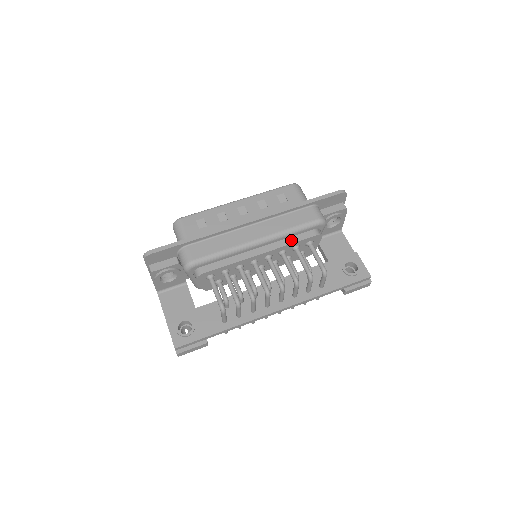
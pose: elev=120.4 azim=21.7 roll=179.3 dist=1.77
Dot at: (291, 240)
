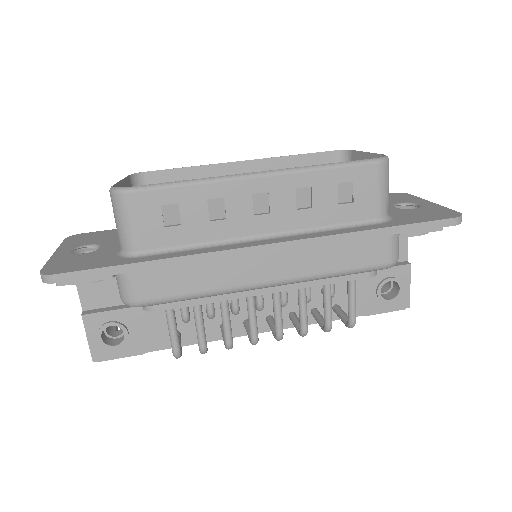
Dot at: occluded
